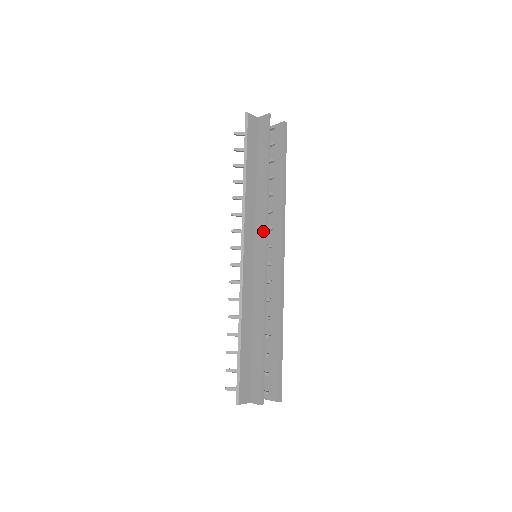
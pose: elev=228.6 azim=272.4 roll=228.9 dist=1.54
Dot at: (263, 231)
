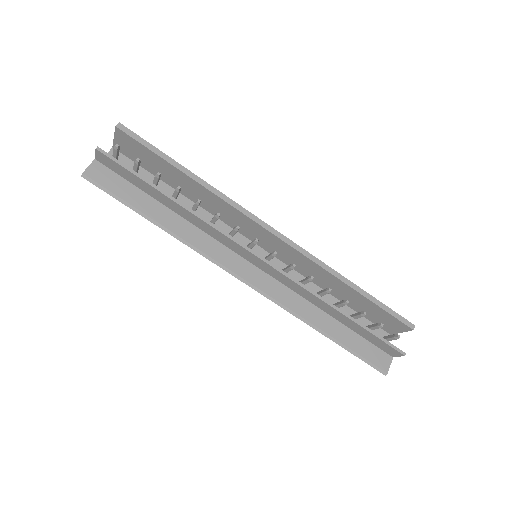
Dot at: (235, 245)
